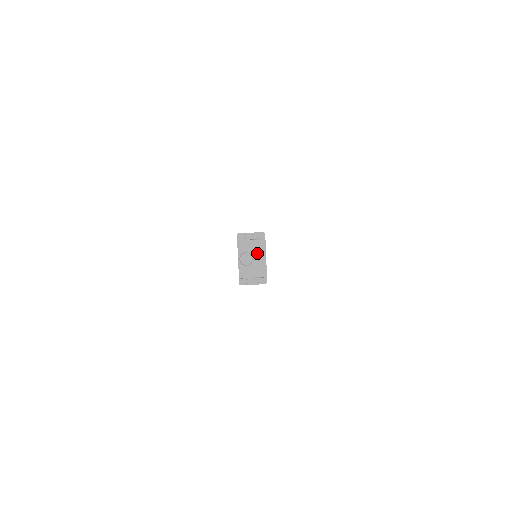
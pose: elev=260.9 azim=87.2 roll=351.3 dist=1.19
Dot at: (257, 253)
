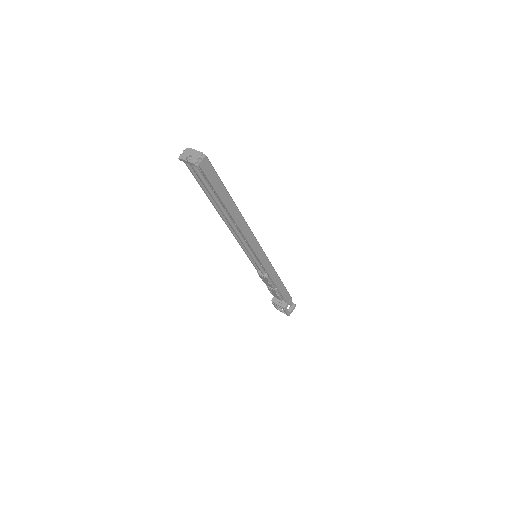
Dot at: (191, 153)
